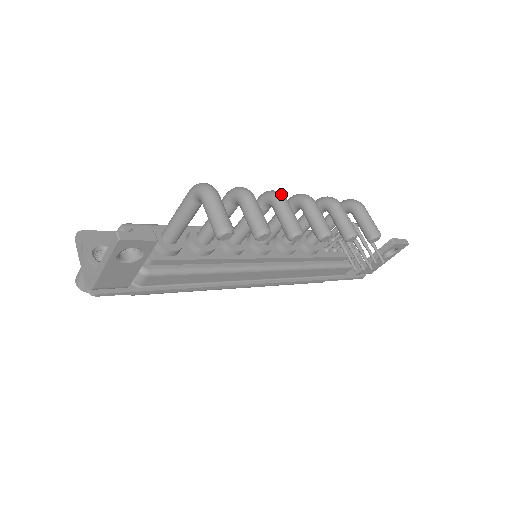
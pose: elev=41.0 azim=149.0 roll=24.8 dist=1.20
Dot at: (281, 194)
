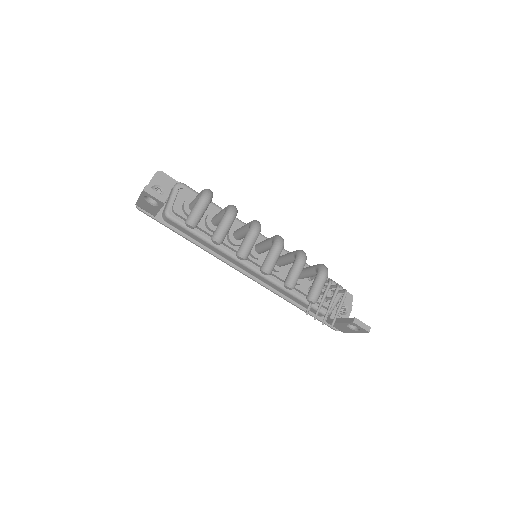
Dot at: (257, 228)
